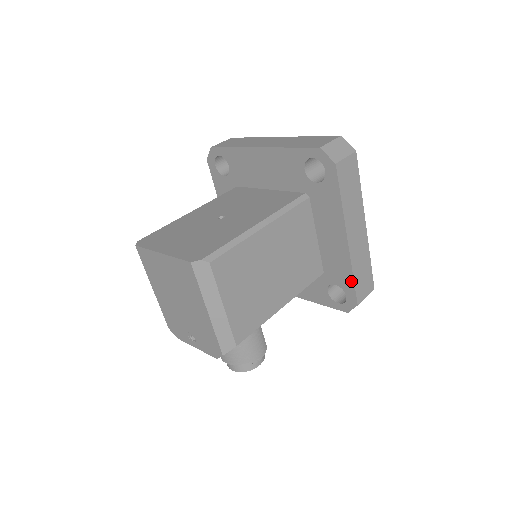
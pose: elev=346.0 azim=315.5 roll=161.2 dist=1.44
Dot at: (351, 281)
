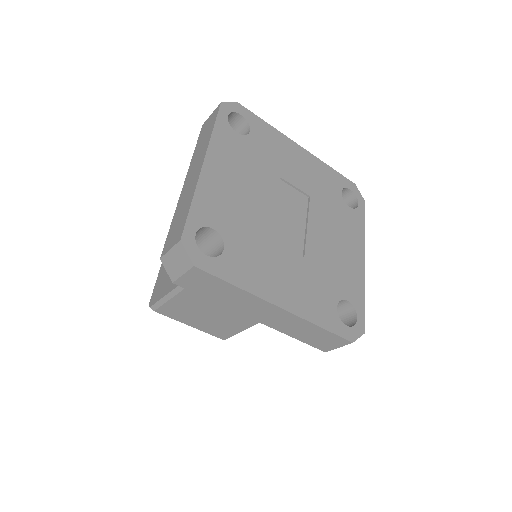
Dot at: occluded
